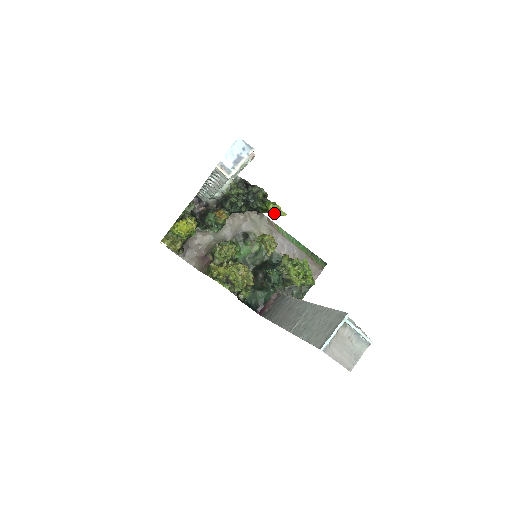
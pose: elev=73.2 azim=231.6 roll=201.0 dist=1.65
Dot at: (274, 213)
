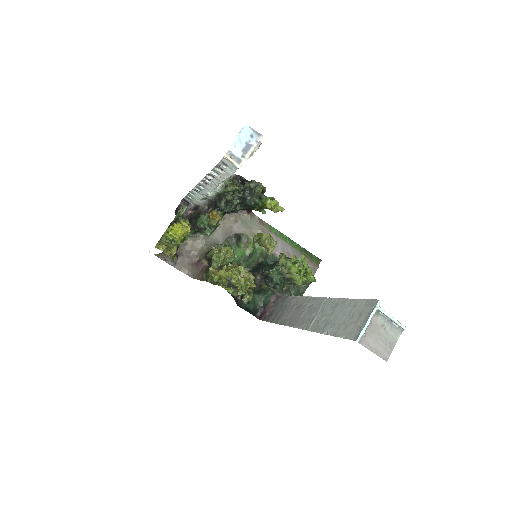
Dot at: (272, 209)
